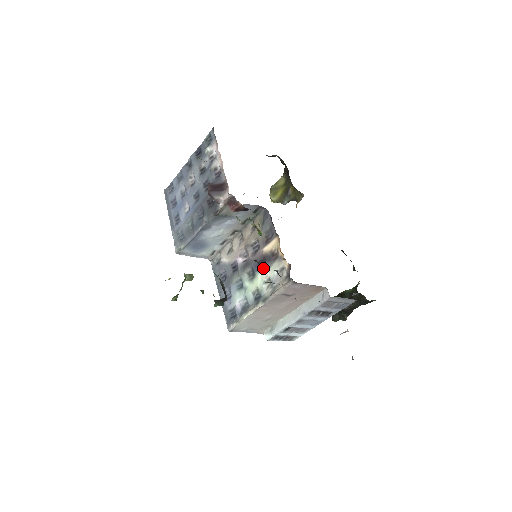
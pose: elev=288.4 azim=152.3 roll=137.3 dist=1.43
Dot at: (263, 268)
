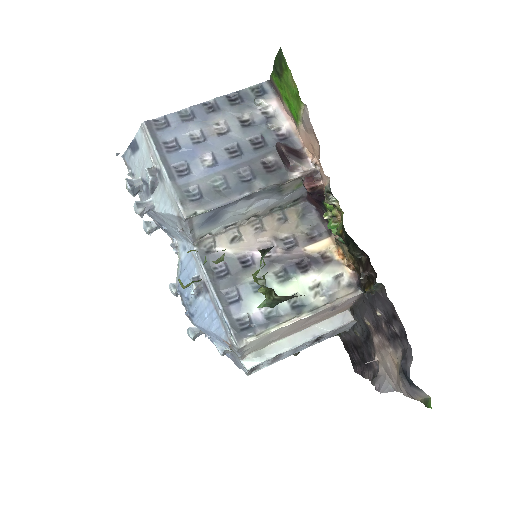
Dot at: (305, 270)
